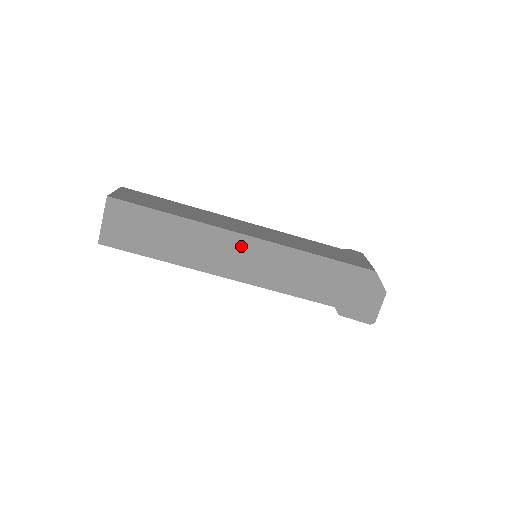
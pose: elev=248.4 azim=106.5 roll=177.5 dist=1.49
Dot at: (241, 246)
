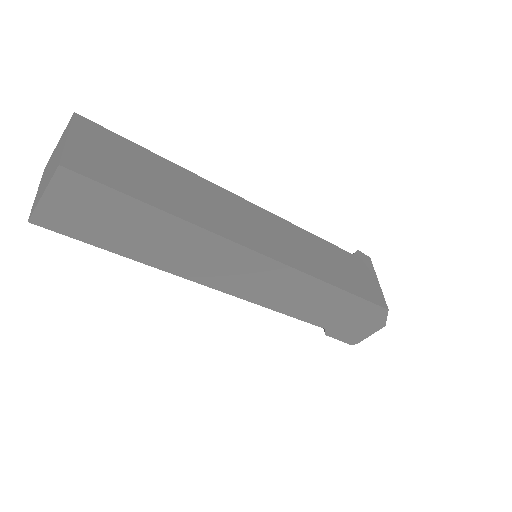
Dot at: (250, 264)
